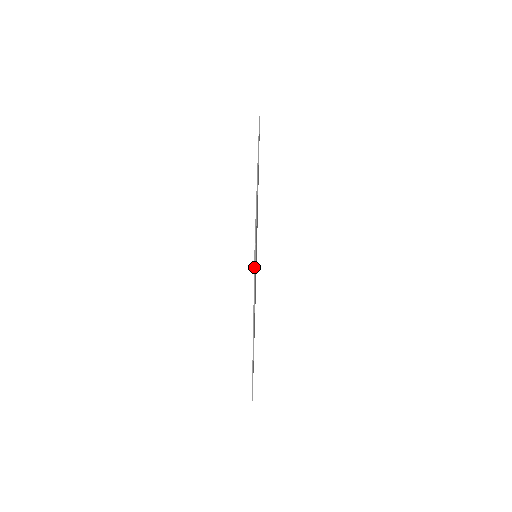
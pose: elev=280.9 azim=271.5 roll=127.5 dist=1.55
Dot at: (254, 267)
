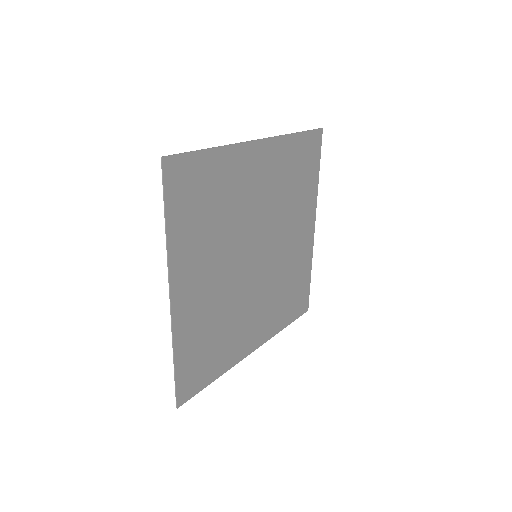
Dot at: (163, 190)
